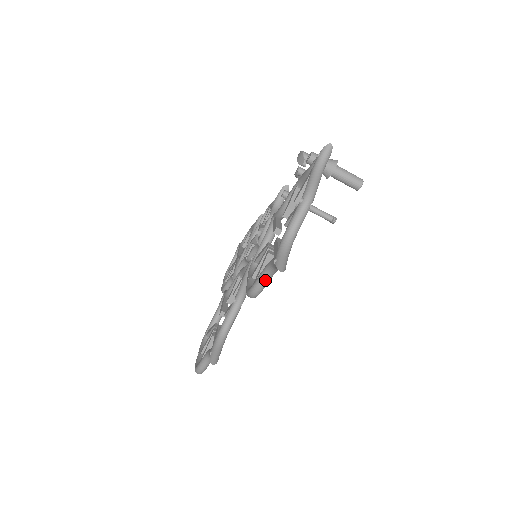
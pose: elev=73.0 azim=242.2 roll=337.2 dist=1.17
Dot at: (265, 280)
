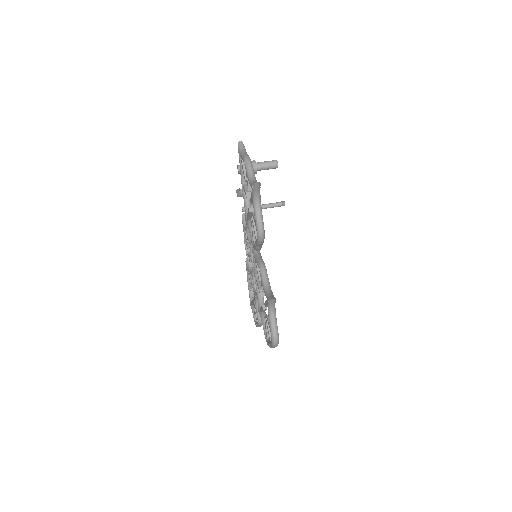
Dot at: (259, 213)
